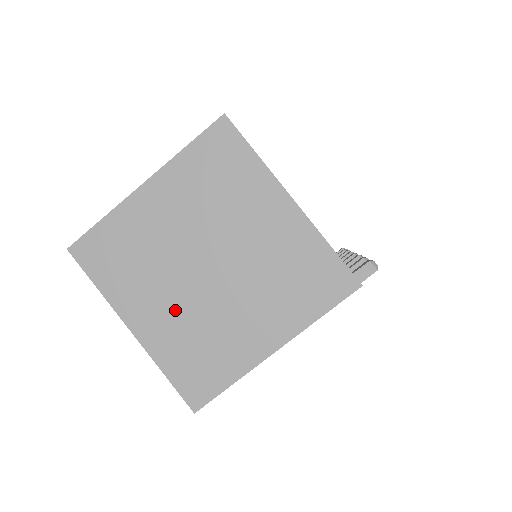
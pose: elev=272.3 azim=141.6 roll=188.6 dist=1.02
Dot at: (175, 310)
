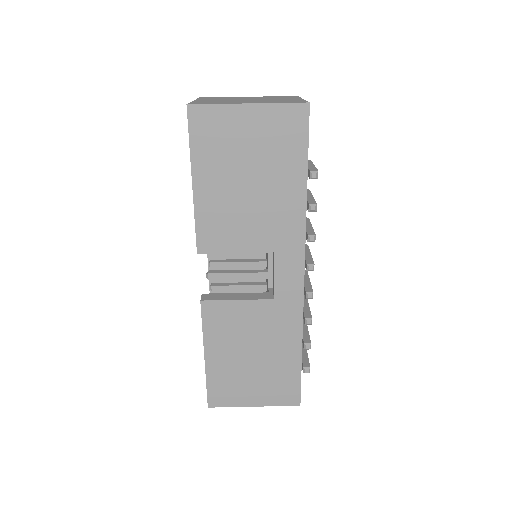
Dot at: (255, 101)
